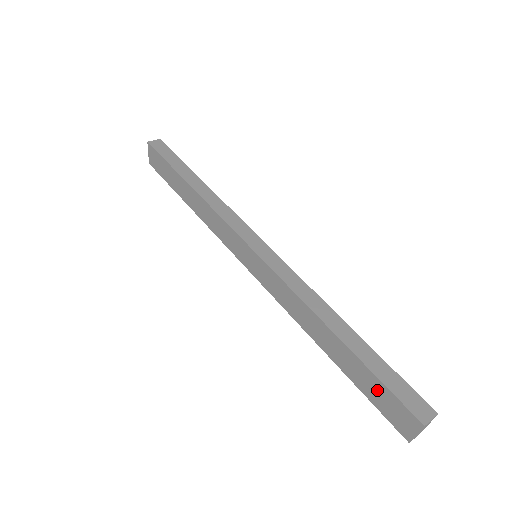
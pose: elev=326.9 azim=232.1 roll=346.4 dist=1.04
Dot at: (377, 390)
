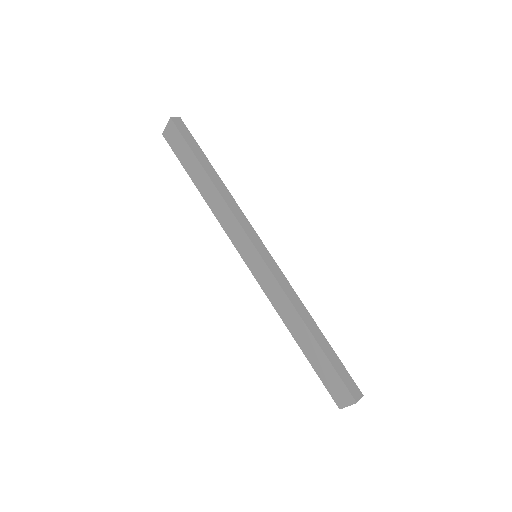
Dot at: (330, 375)
